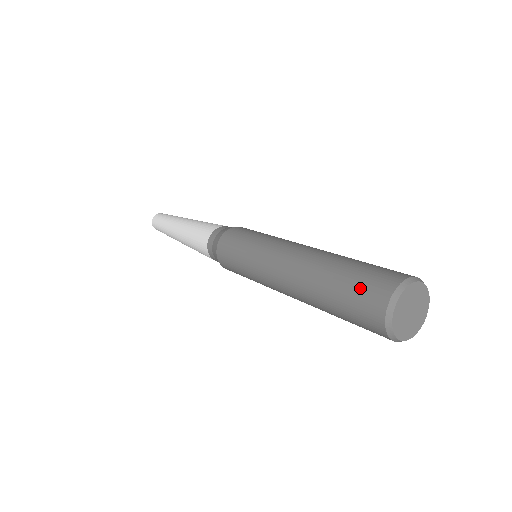
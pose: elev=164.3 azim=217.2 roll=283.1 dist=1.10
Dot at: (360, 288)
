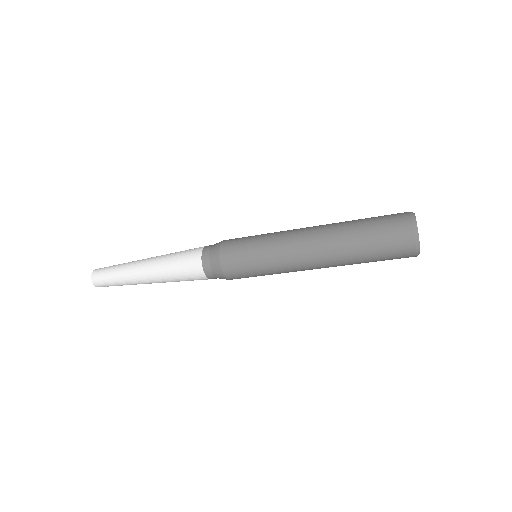
Dot at: occluded
